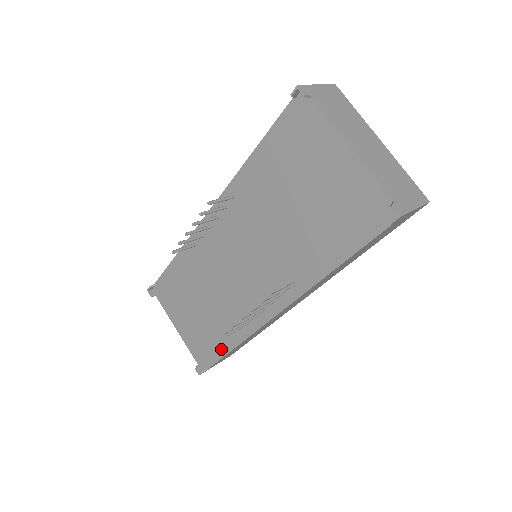
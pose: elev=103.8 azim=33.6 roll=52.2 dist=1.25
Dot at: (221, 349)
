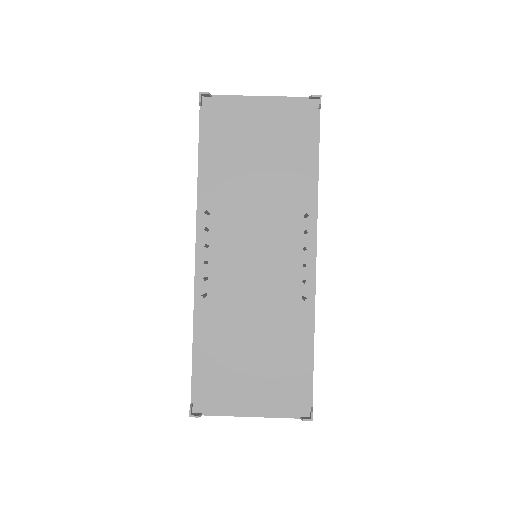
Dot at: (305, 361)
